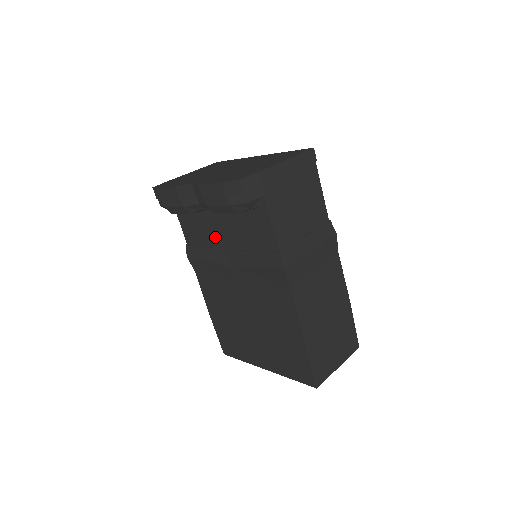
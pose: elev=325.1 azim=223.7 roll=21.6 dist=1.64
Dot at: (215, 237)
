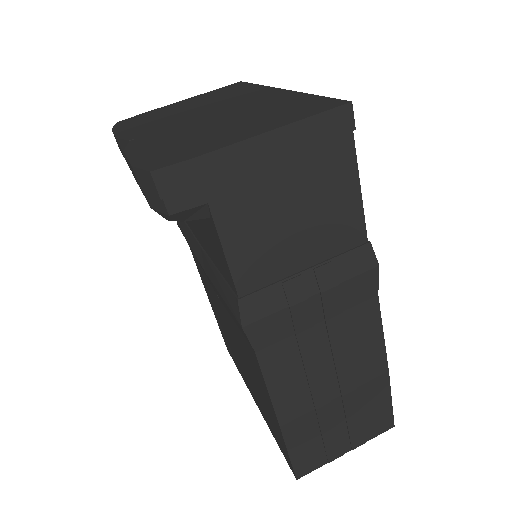
Dot at: occluded
